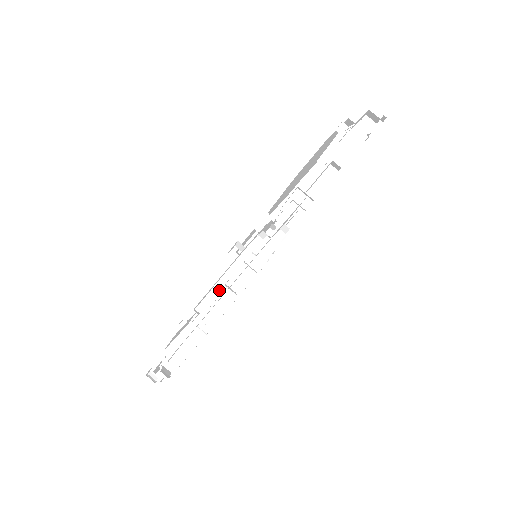
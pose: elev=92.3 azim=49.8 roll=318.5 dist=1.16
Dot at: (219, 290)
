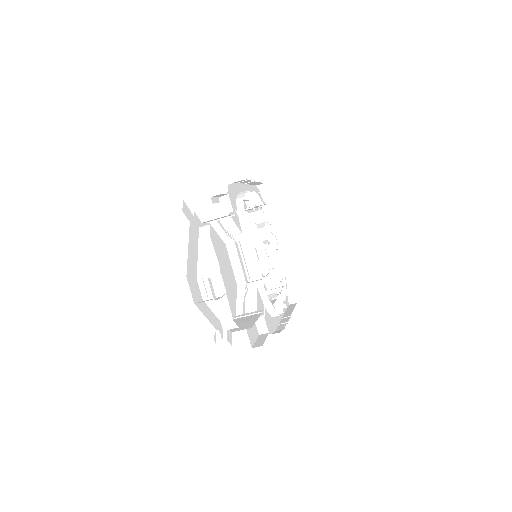
Dot at: occluded
